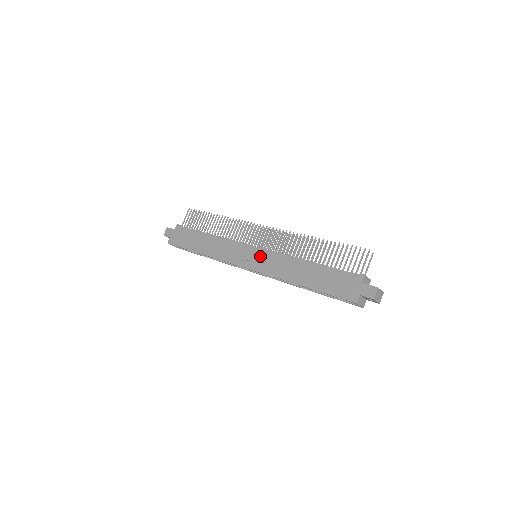
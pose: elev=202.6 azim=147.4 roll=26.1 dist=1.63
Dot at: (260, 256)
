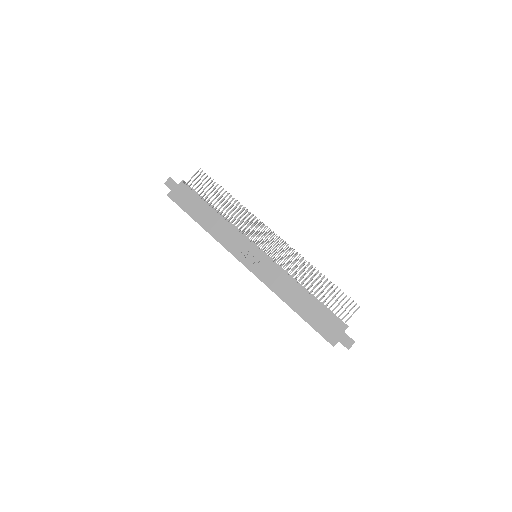
Dot at: (262, 261)
